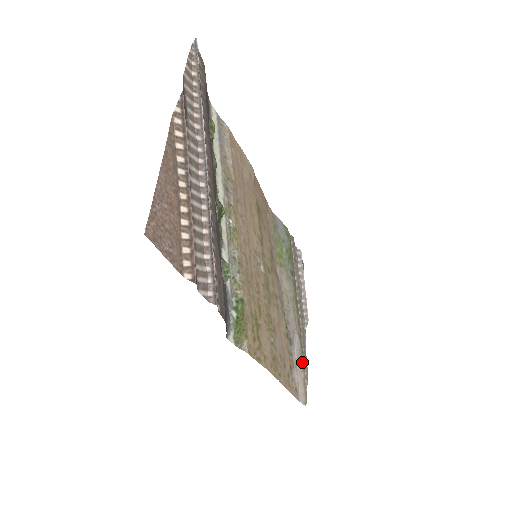
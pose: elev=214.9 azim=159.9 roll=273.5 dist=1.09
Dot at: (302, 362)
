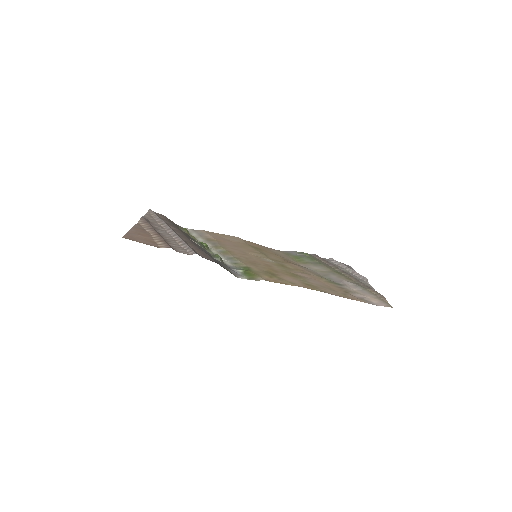
Dot at: (368, 292)
